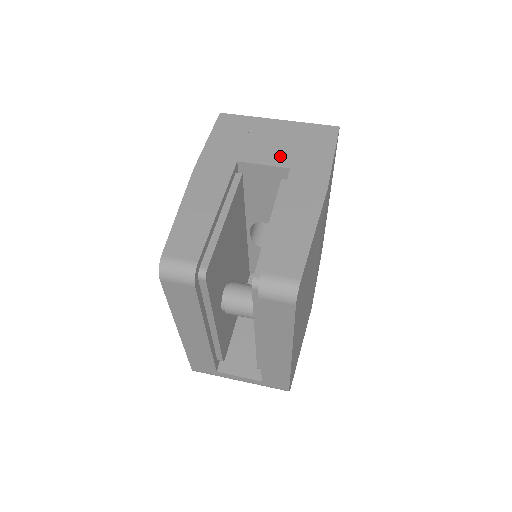
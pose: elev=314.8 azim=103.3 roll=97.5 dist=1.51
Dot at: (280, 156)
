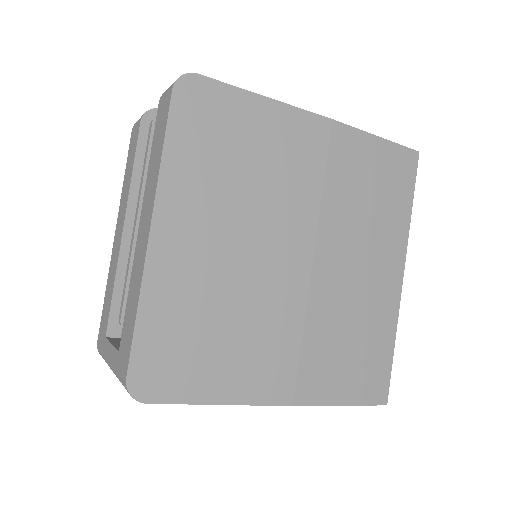
Dot at: occluded
